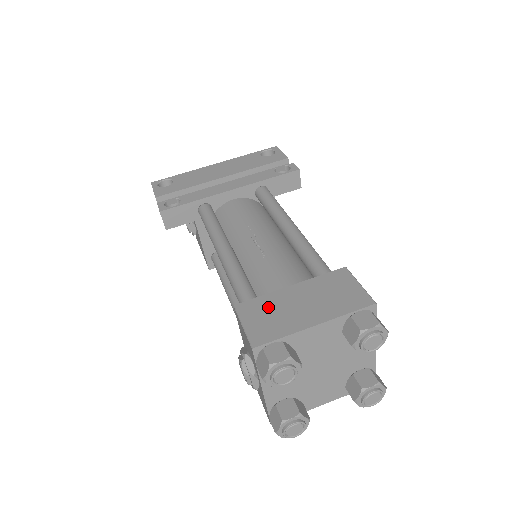
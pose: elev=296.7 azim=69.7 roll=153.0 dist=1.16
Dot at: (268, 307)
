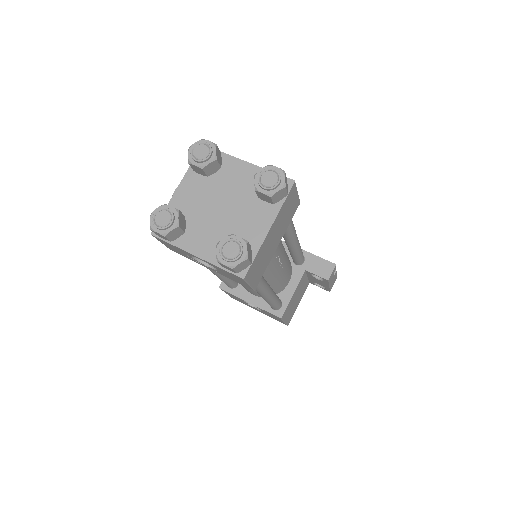
Dot at: occluded
